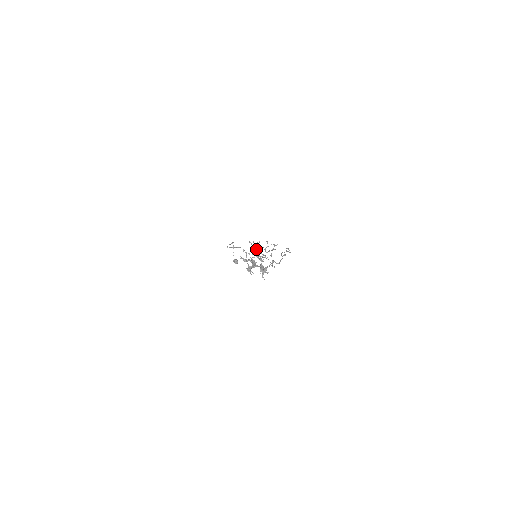
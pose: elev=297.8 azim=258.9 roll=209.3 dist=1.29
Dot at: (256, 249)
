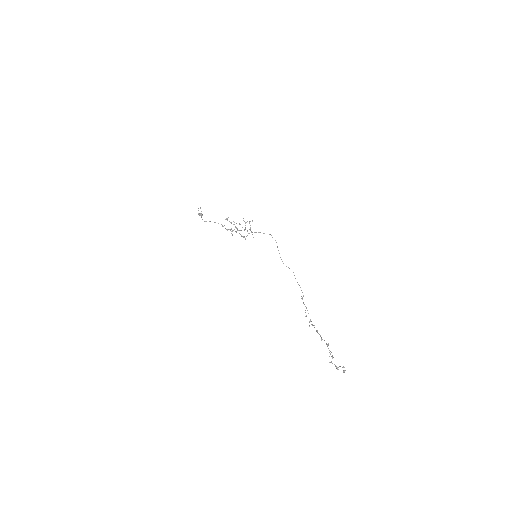
Dot at: (236, 227)
